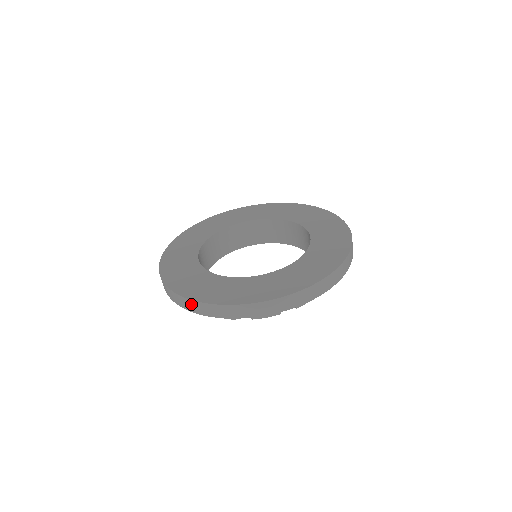
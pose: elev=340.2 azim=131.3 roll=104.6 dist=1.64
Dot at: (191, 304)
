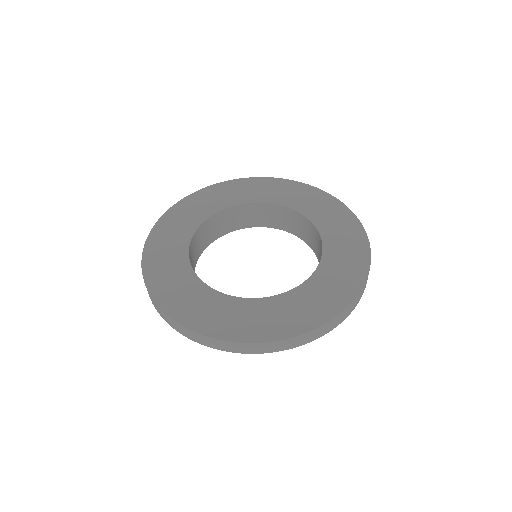
Dot at: occluded
